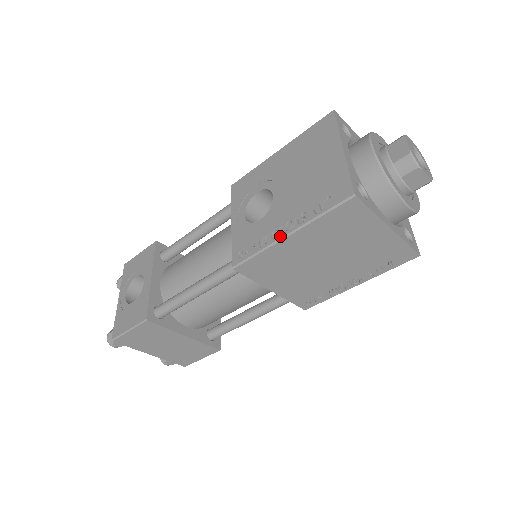
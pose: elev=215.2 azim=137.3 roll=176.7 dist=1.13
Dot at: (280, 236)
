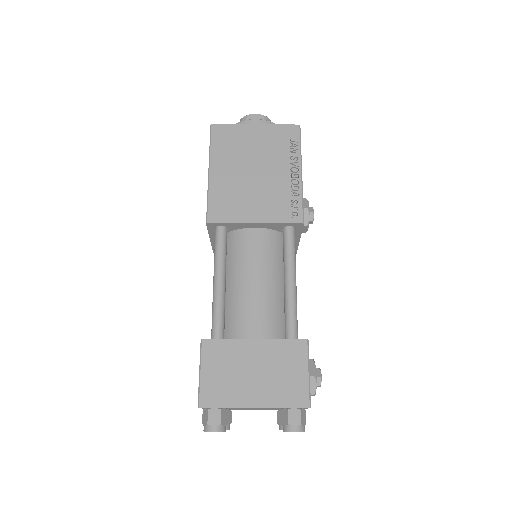
Dot at: (208, 179)
